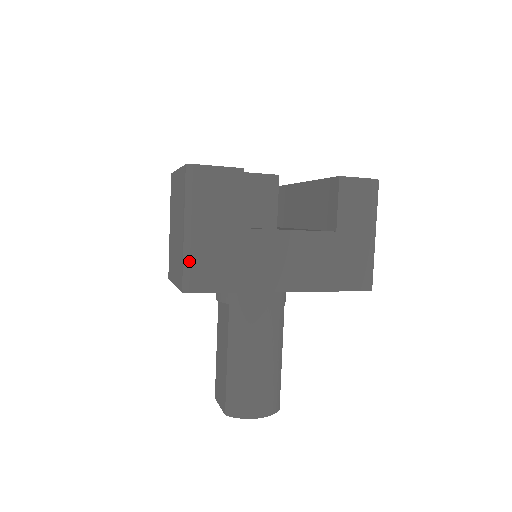
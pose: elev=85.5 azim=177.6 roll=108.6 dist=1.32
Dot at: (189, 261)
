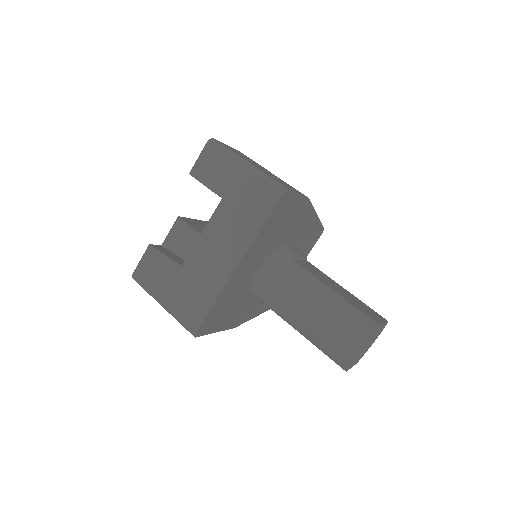
Dot at: (178, 319)
